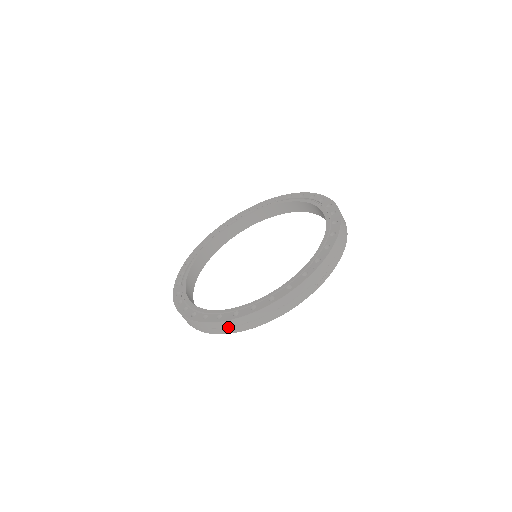
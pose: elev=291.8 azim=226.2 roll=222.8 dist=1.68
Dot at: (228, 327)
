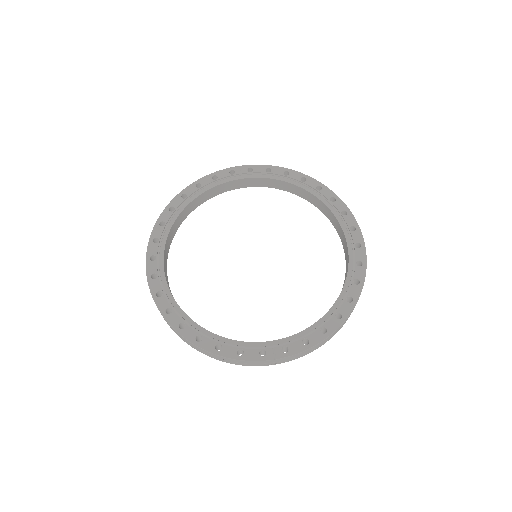
Dot at: (169, 325)
